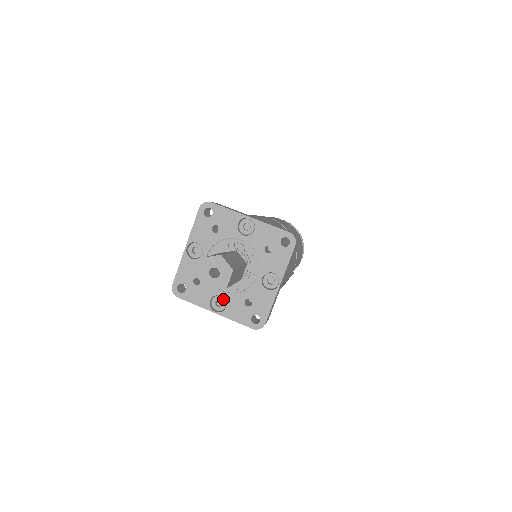
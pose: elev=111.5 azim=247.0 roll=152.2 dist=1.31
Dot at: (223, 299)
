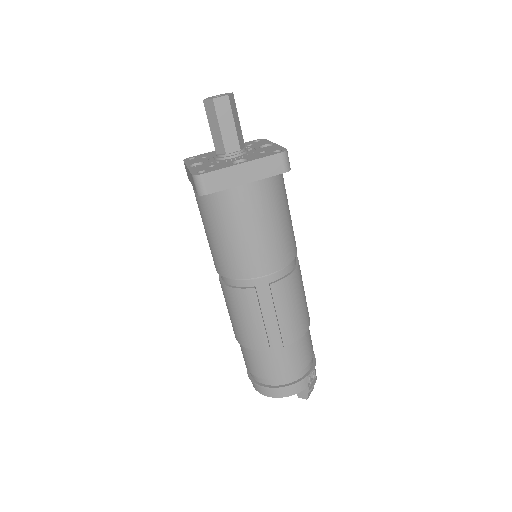
Dot at: occluded
